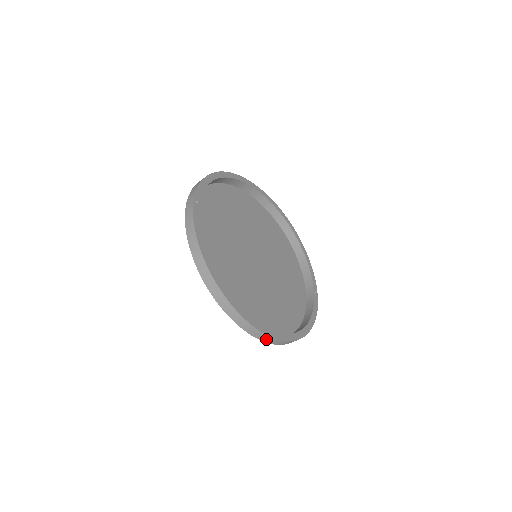
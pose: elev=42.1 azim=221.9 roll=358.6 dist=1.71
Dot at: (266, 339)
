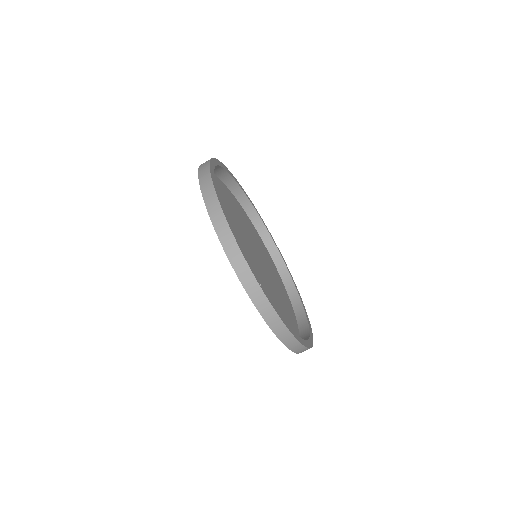
Dot at: occluded
